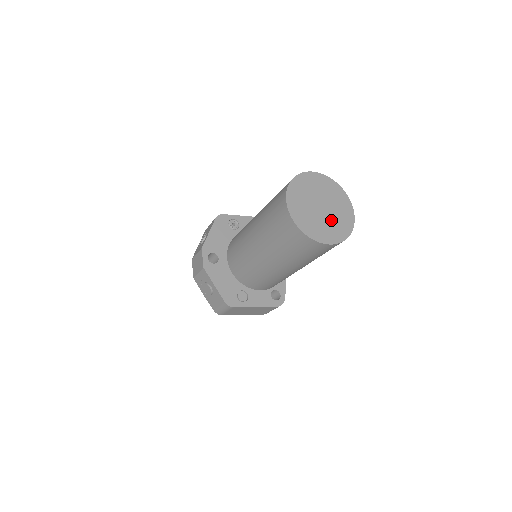
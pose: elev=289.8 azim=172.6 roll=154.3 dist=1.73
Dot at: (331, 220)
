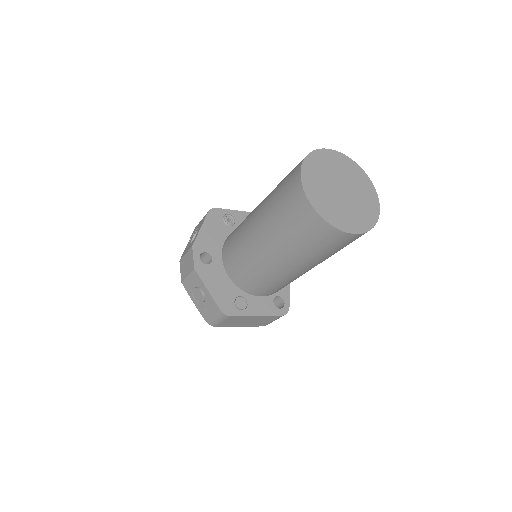
Dot at: (354, 205)
